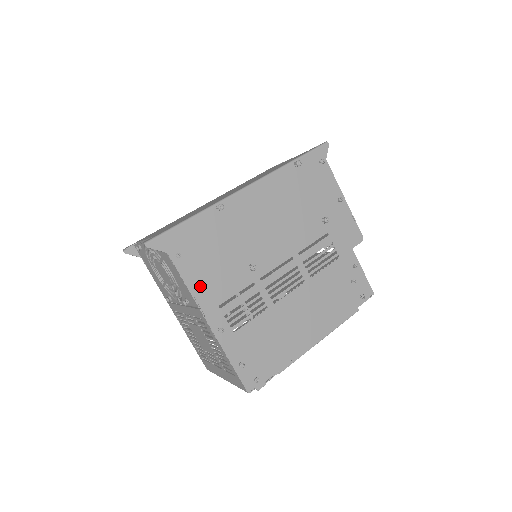
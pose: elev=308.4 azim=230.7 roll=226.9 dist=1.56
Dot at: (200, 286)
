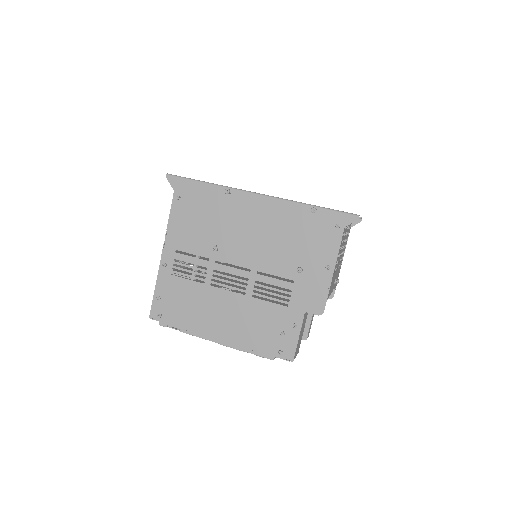
Dot at: (176, 228)
